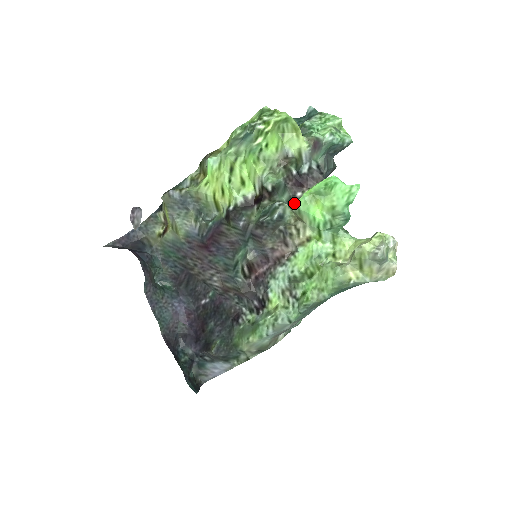
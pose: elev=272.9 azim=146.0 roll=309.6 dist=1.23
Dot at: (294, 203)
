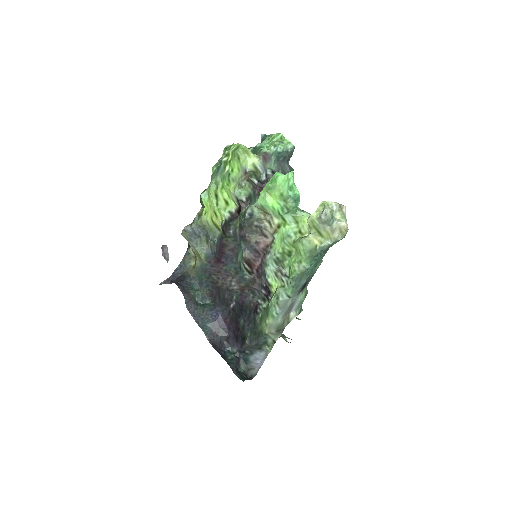
Dot at: (257, 202)
